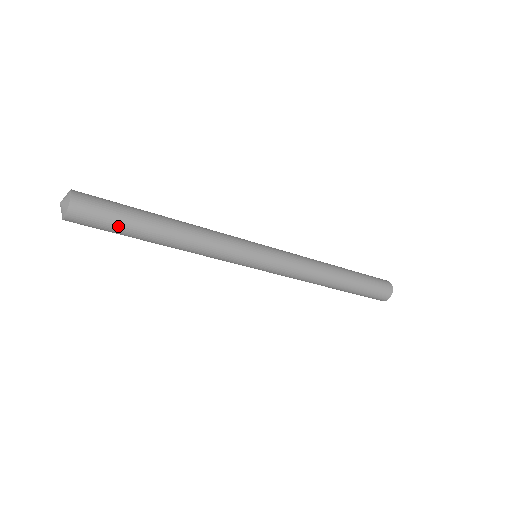
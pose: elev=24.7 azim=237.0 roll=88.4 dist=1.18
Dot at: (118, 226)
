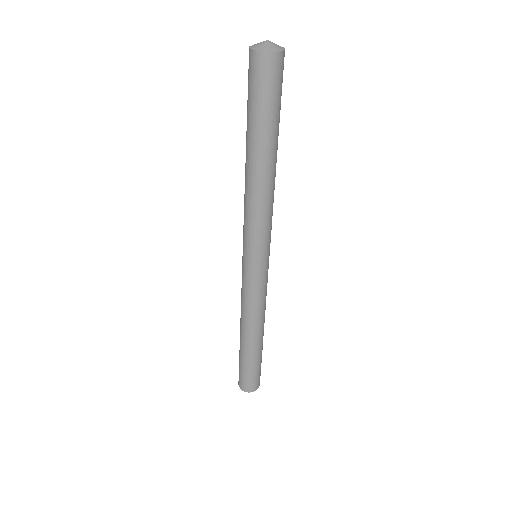
Dot at: (279, 108)
